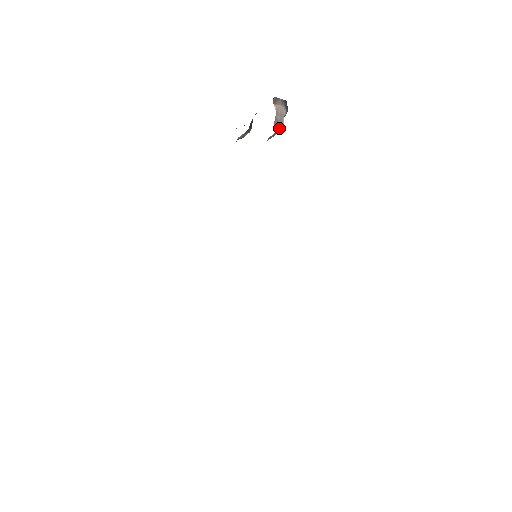
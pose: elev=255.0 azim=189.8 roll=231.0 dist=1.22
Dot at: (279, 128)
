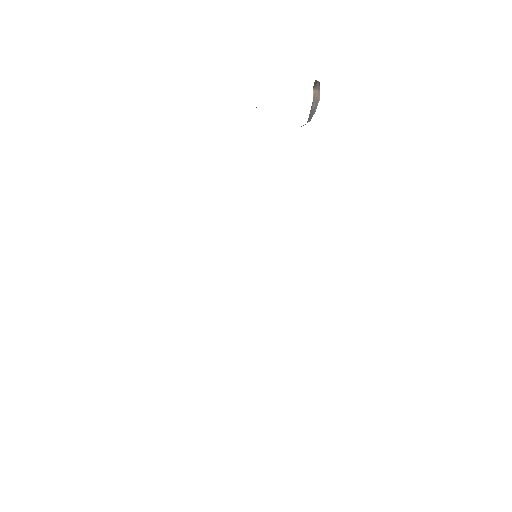
Dot at: (311, 117)
